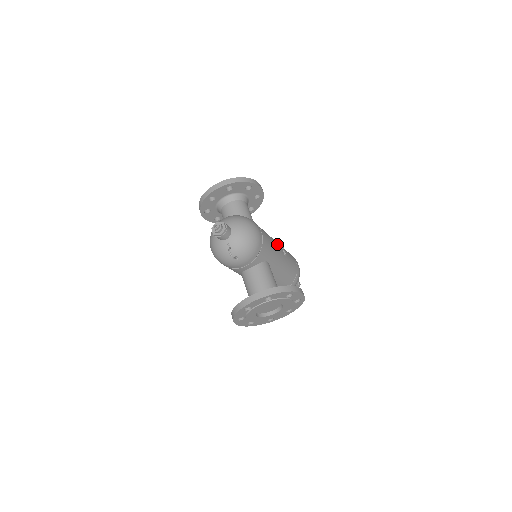
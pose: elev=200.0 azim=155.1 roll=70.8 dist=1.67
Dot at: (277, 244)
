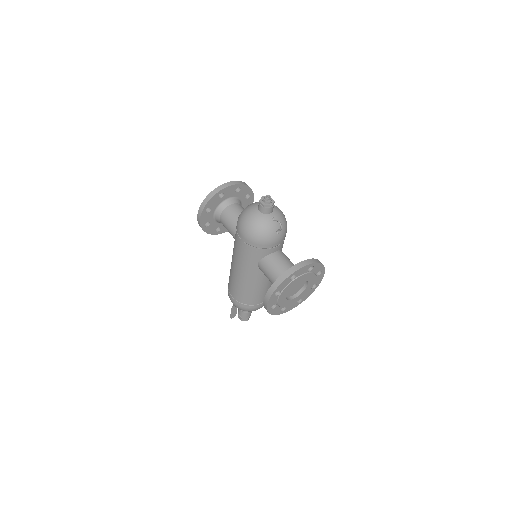
Dot at: occluded
